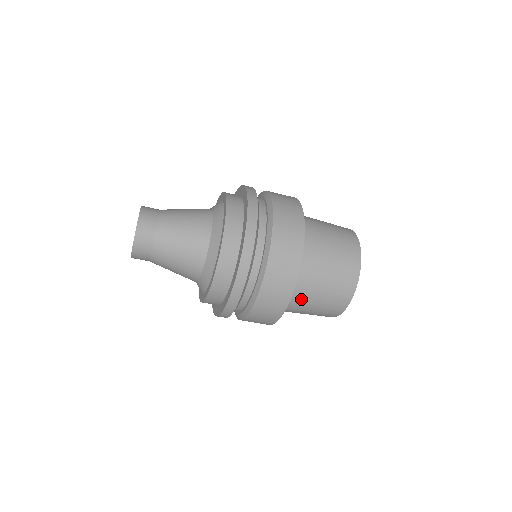
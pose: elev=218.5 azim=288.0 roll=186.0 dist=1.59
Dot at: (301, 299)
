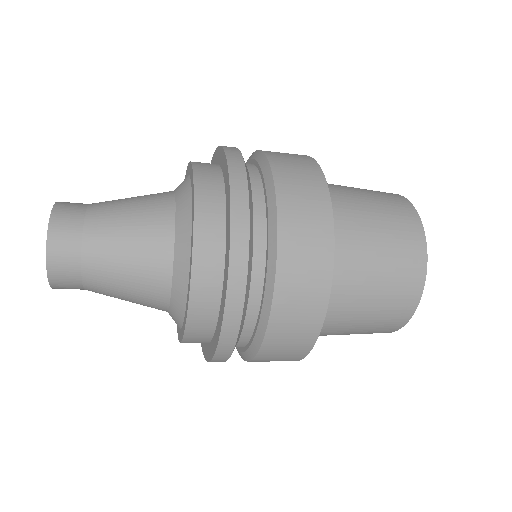
Dot at: (328, 331)
